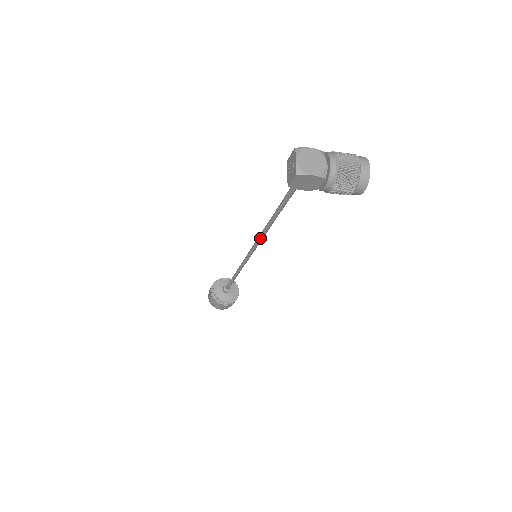
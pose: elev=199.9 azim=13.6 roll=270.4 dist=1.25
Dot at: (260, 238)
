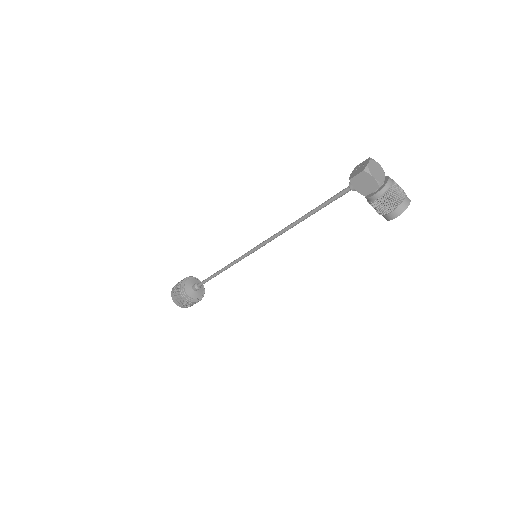
Dot at: (278, 234)
